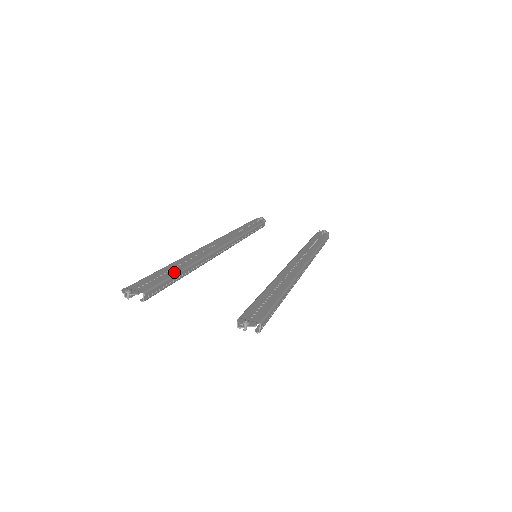
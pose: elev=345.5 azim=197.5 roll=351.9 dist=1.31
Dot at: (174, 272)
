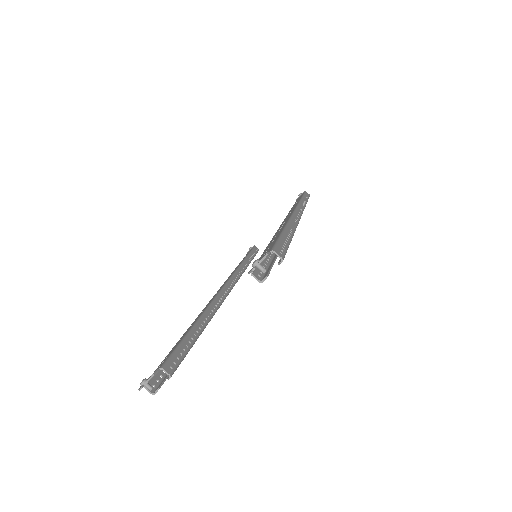
Dot at: (186, 332)
